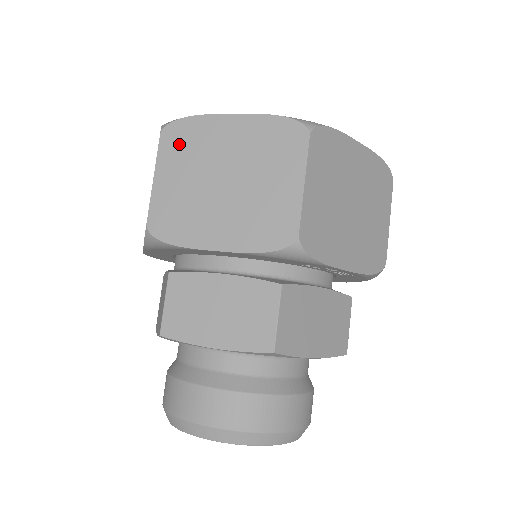
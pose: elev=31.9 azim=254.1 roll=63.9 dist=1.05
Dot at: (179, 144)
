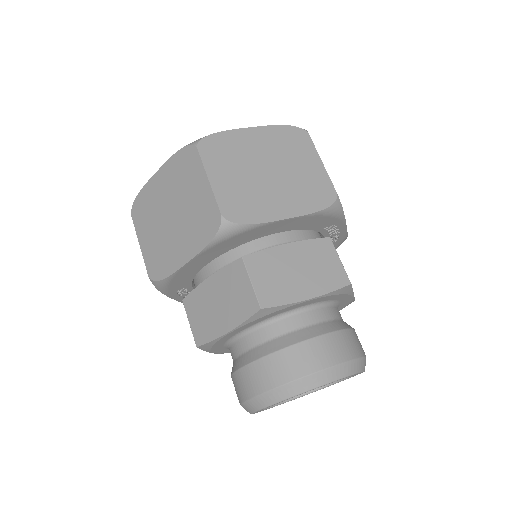
Dot at: (218, 152)
